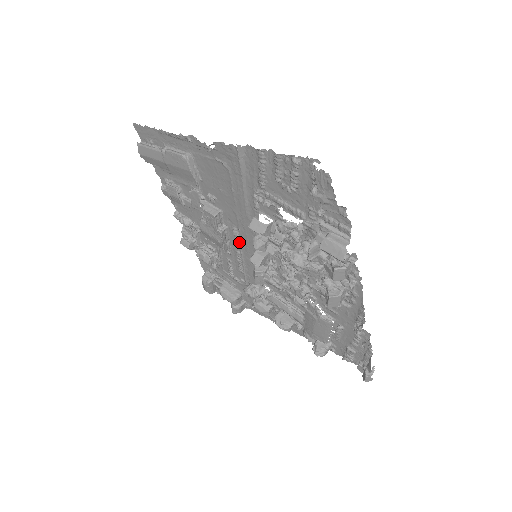
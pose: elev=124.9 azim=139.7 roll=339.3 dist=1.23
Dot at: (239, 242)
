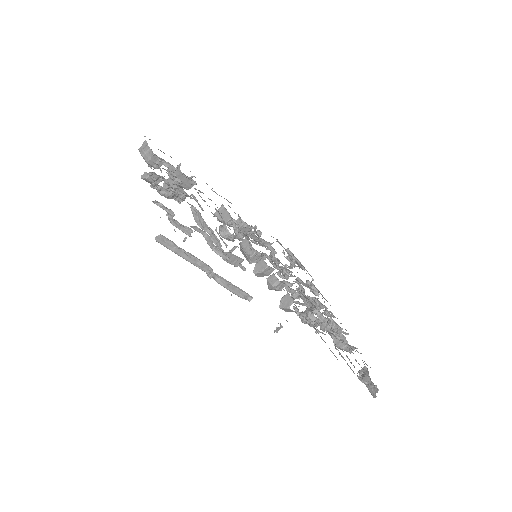
Dot at: occluded
